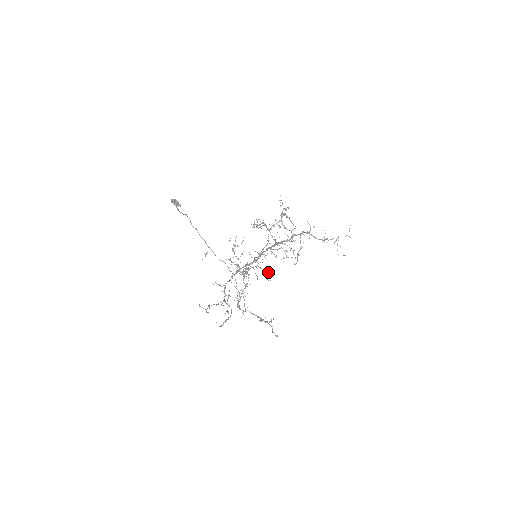
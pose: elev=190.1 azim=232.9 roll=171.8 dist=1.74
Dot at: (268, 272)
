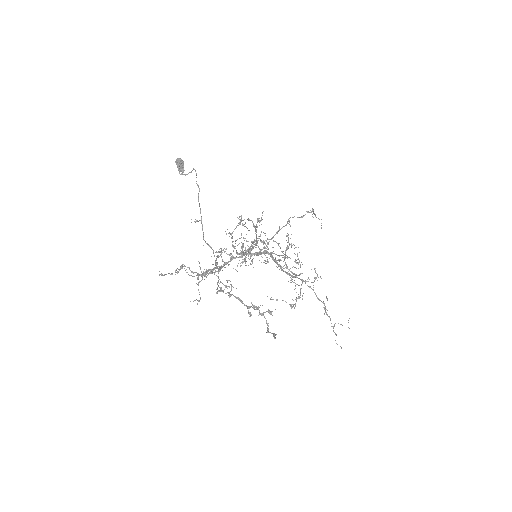
Dot at: occluded
